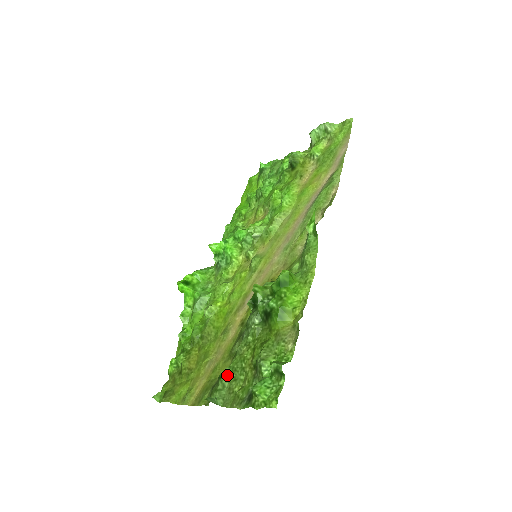
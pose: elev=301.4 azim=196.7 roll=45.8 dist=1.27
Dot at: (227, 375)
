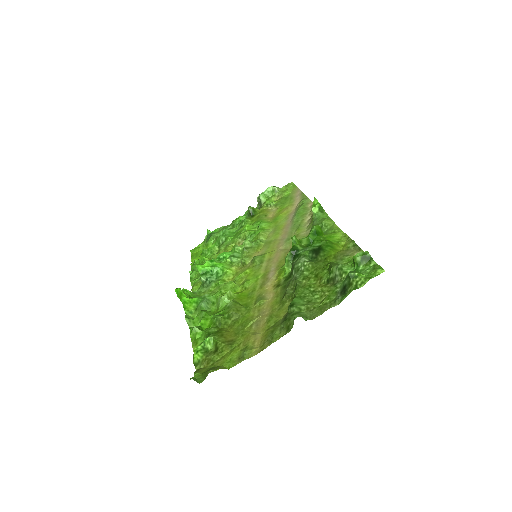
Dot at: (298, 302)
